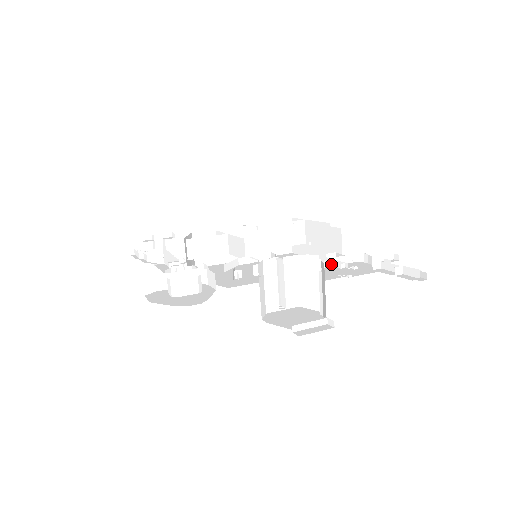
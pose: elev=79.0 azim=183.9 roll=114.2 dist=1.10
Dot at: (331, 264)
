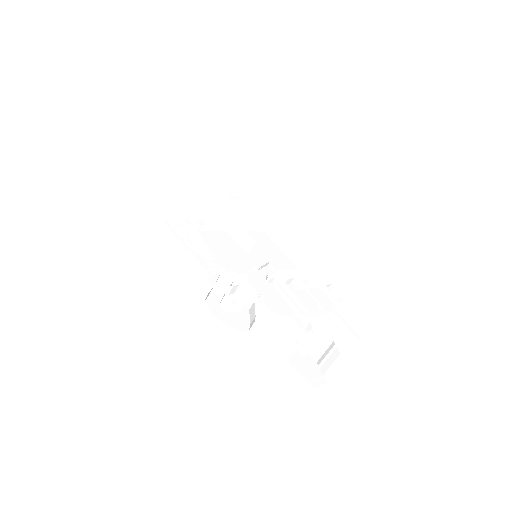
Dot at: occluded
